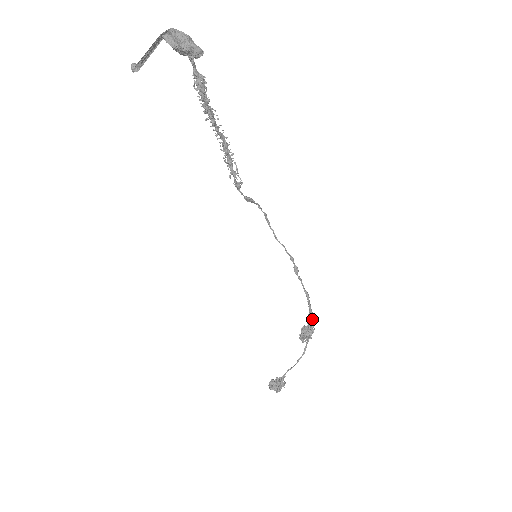
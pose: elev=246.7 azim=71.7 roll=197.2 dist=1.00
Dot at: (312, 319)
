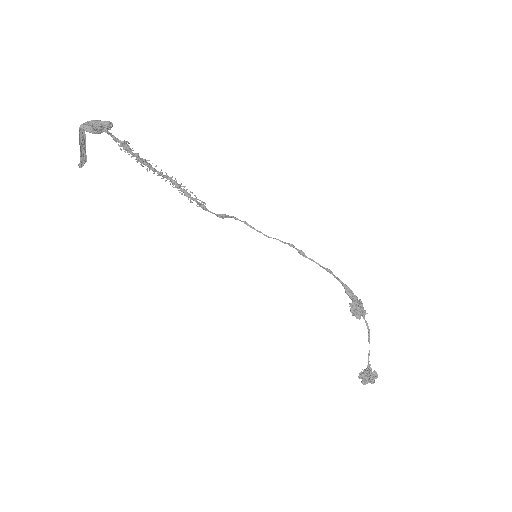
Dot at: (350, 291)
